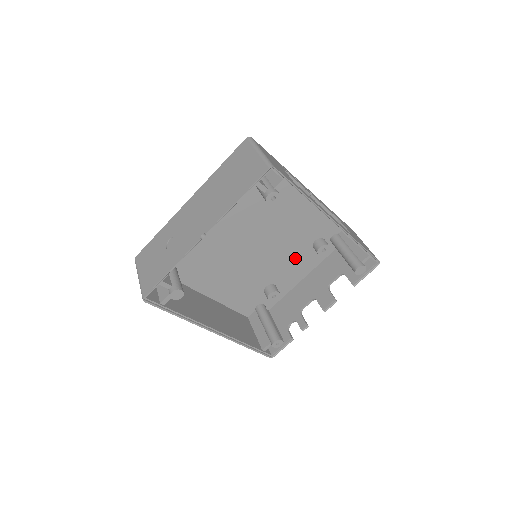
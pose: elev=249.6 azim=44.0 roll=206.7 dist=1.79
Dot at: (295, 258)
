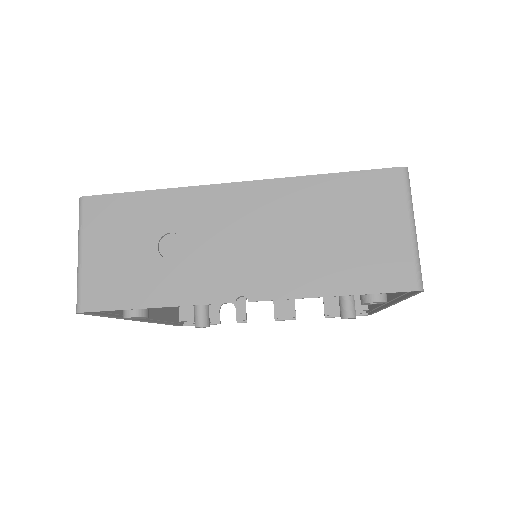
Dot at: occluded
